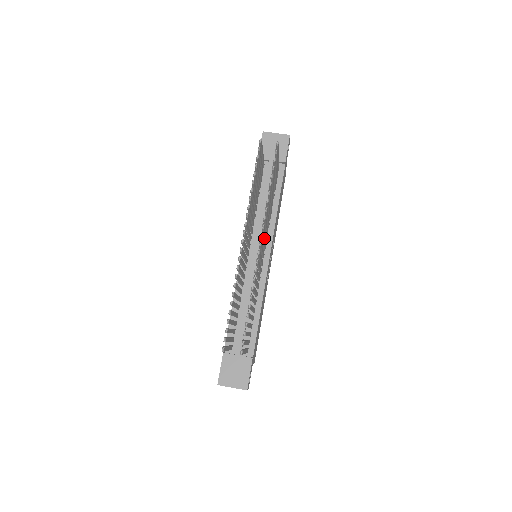
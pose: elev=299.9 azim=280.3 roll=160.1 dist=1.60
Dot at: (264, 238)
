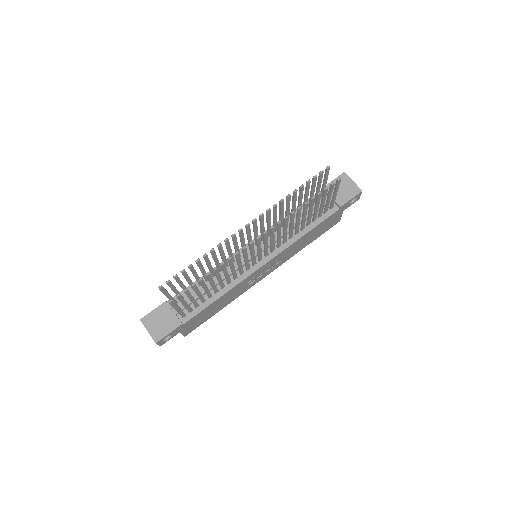
Dot at: (271, 244)
